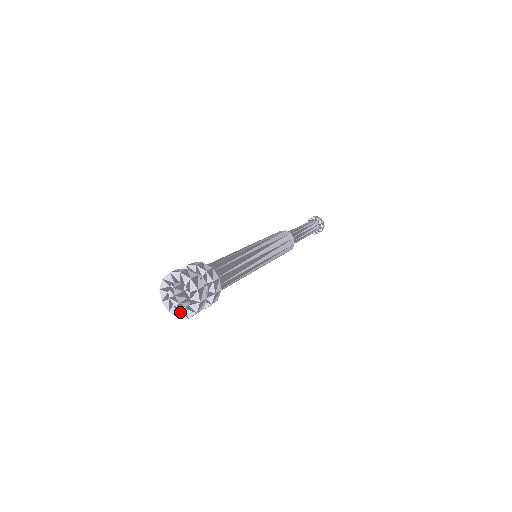
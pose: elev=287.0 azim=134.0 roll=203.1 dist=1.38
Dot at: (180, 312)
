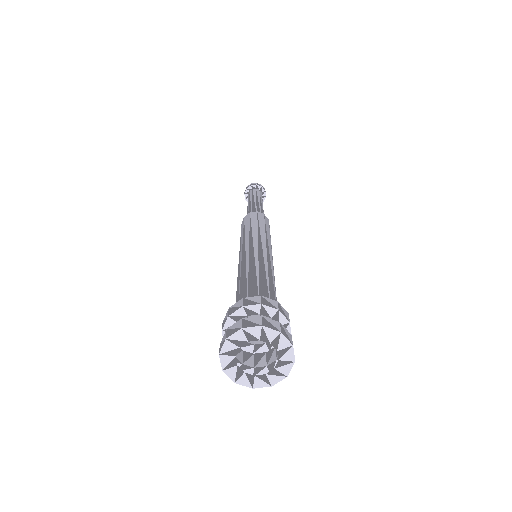
Dot at: (244, 377)
